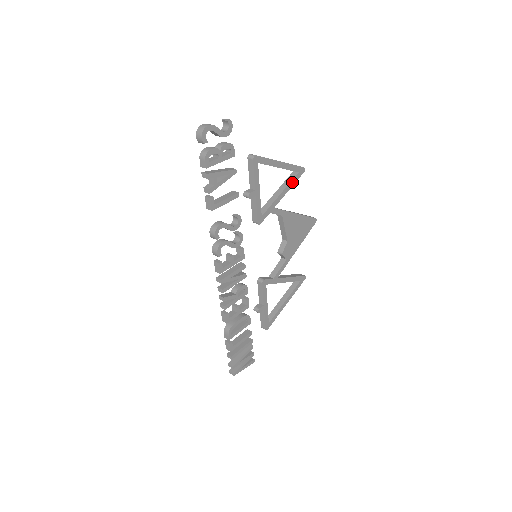
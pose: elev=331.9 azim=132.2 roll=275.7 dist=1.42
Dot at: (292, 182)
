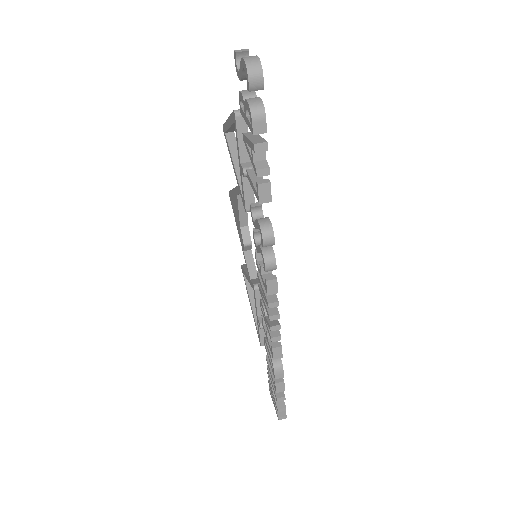
Dot at: occluded
